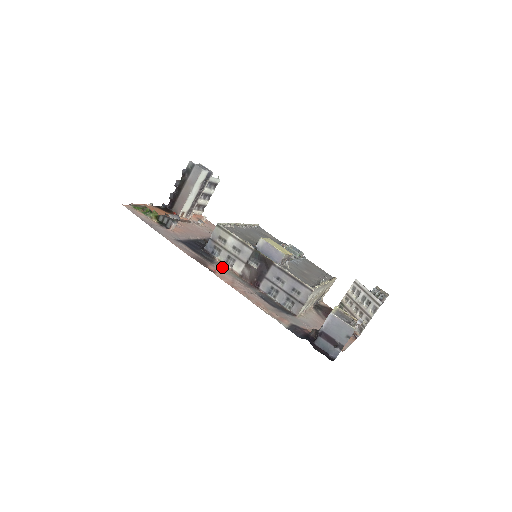
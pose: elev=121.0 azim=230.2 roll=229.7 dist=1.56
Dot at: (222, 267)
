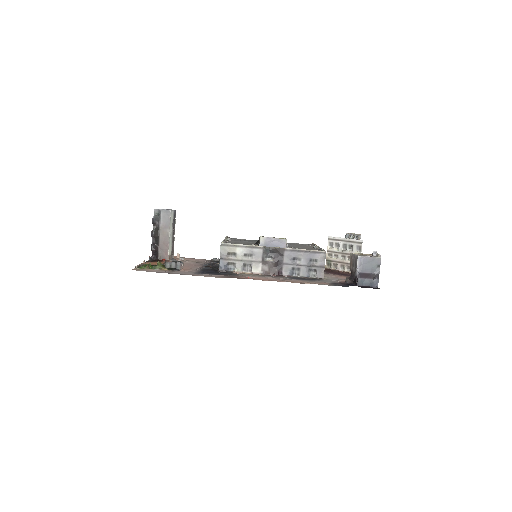
Dot at: (246, 275)
